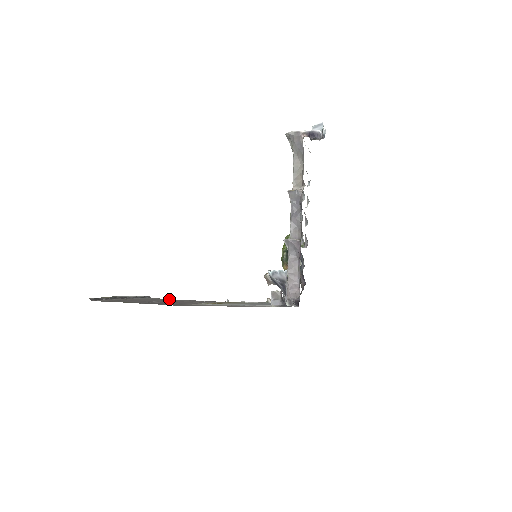
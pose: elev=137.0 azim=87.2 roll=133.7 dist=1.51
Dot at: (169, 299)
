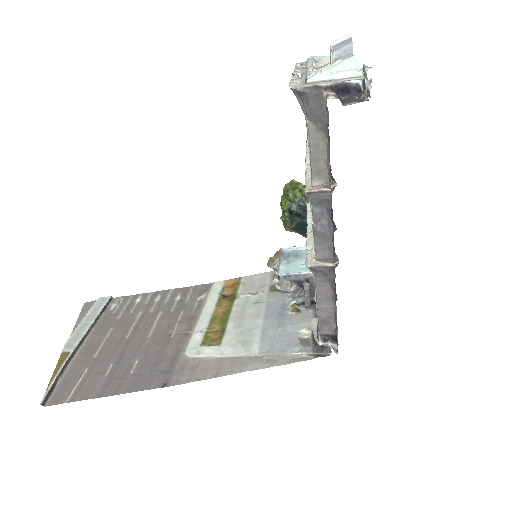
Dot at: (140, 301)
